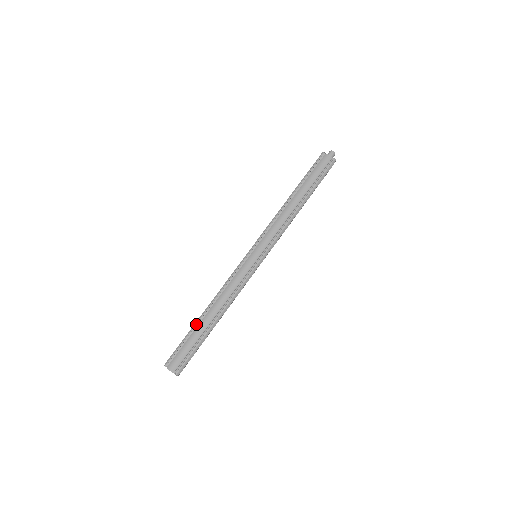
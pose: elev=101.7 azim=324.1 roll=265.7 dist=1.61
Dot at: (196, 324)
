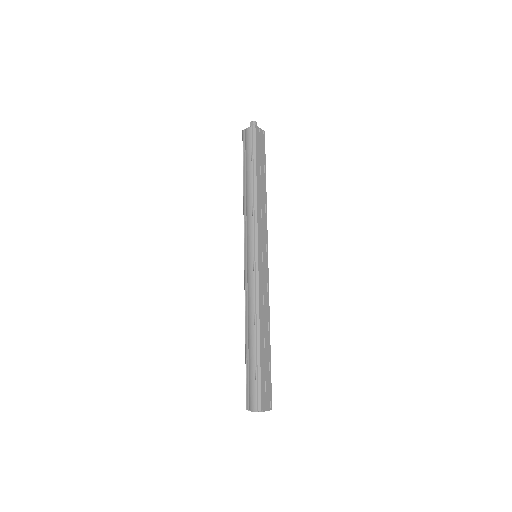
Dot at: (245, 353)
